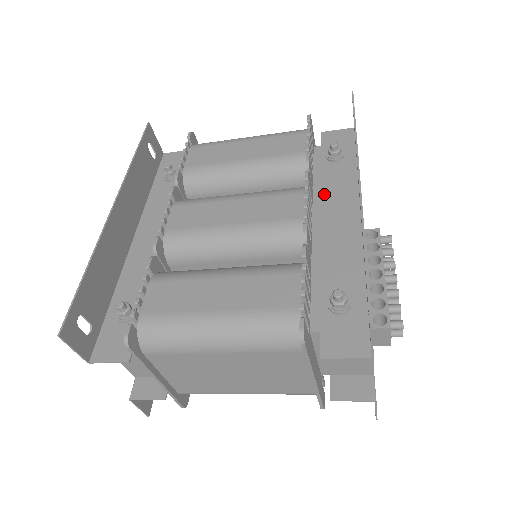
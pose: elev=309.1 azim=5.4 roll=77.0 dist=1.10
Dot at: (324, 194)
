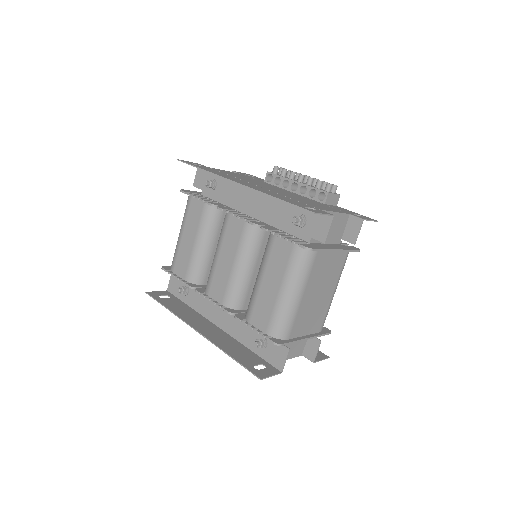
Dot at: (234, 202)
